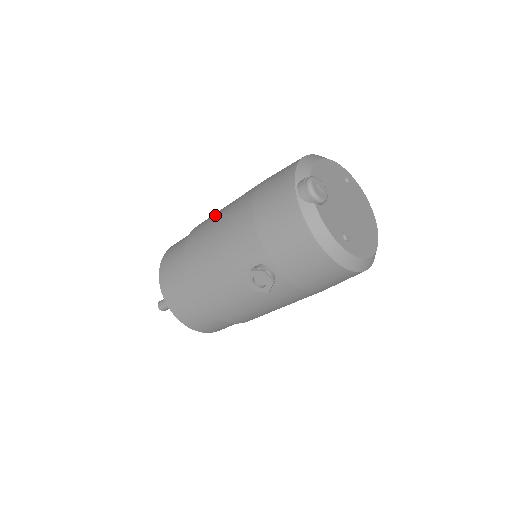
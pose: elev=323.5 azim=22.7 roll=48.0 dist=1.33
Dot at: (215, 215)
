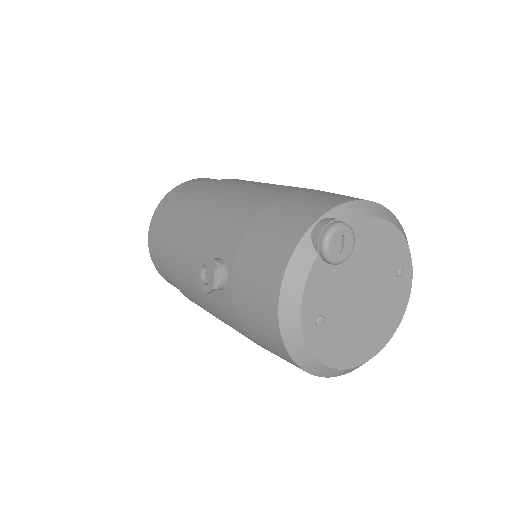
Dot at: (255, 182)
